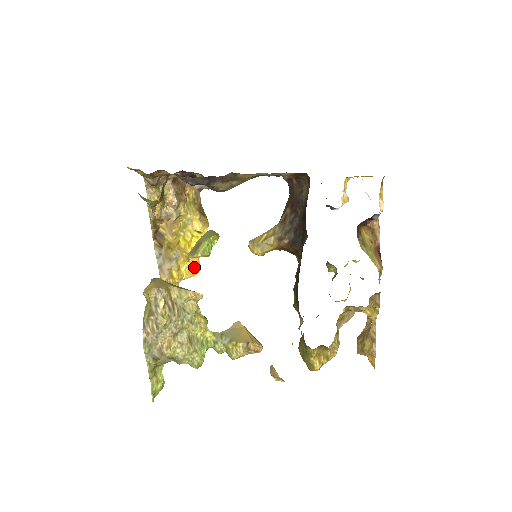
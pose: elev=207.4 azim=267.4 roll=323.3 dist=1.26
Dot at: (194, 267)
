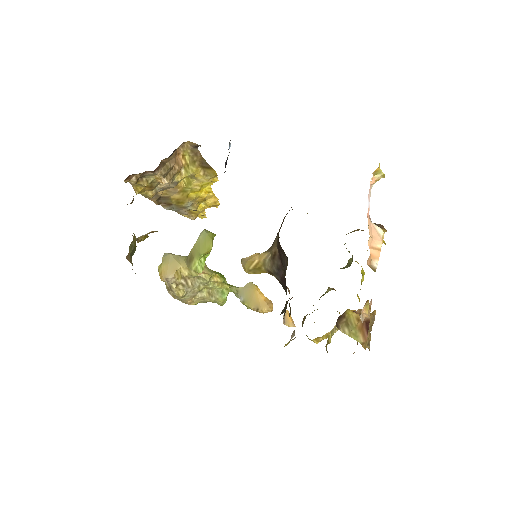
Dot at: (213, 203)
